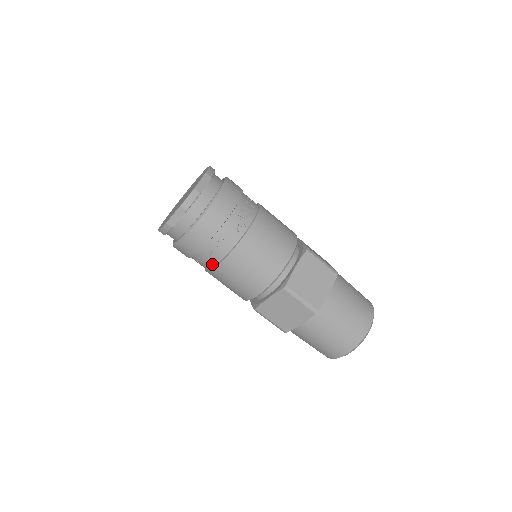
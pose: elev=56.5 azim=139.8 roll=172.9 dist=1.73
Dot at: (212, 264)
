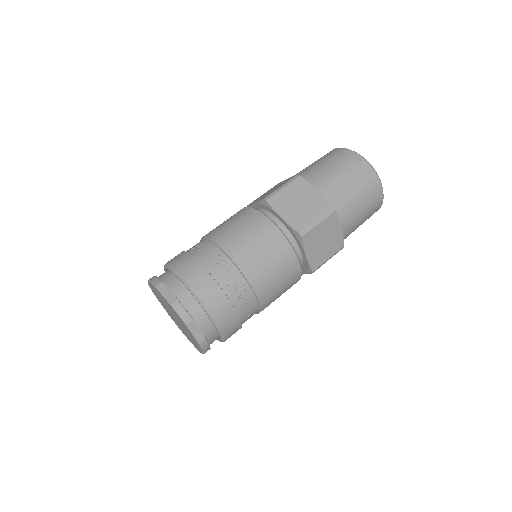
Dot at: occluded
